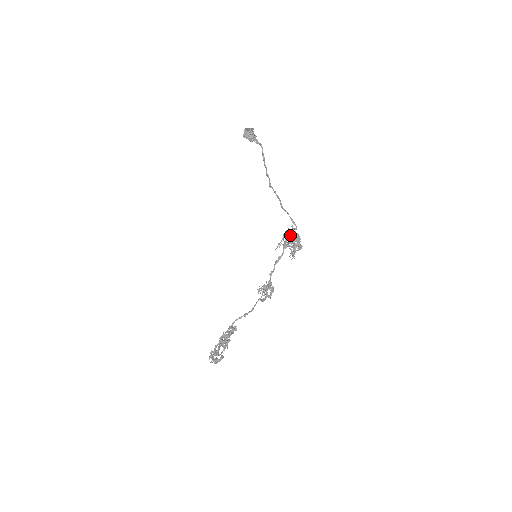
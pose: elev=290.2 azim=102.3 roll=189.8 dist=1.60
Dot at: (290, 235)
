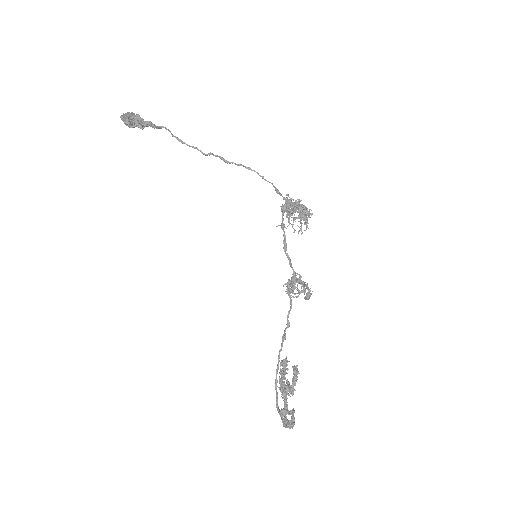
Dot at: occluded
